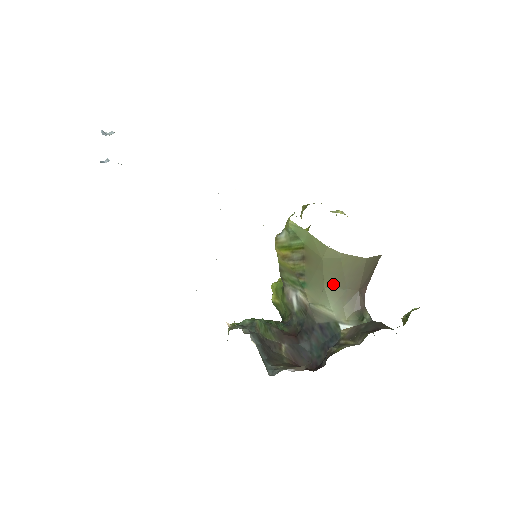
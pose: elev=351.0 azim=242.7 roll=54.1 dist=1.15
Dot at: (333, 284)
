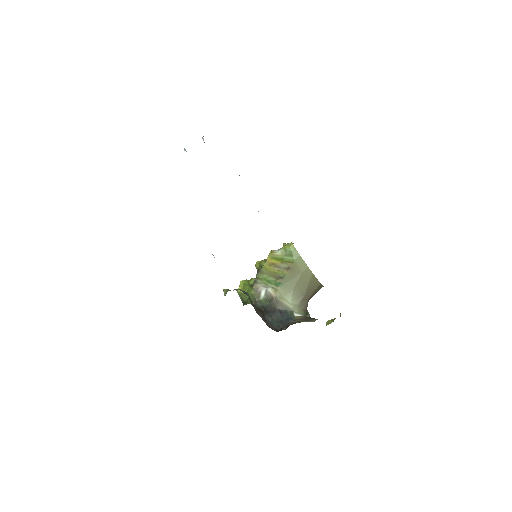
Dot at: (299, 289)
